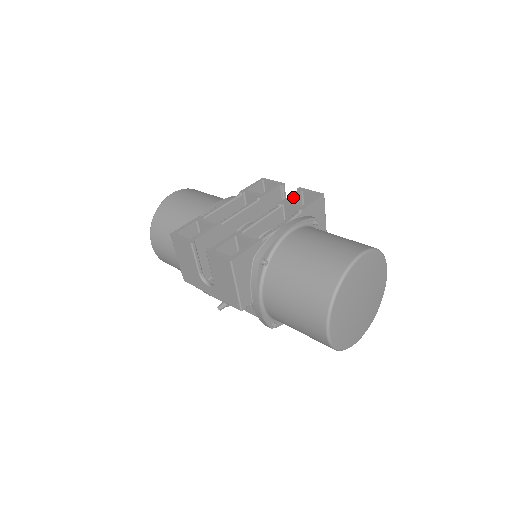
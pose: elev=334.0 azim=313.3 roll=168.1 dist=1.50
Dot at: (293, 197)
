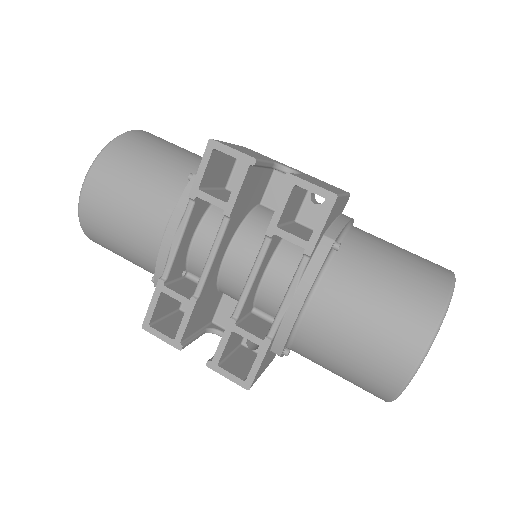
Dot at: (284, 207)
